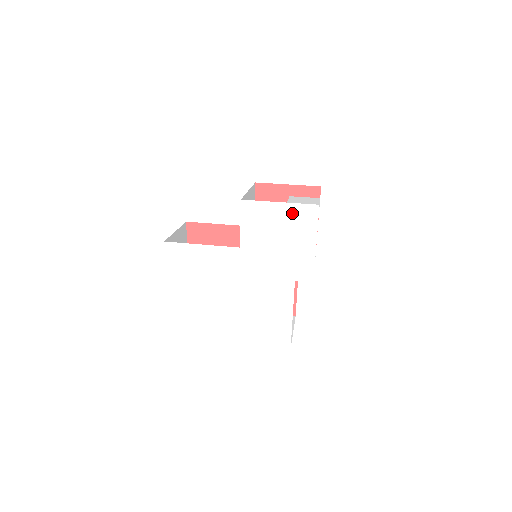
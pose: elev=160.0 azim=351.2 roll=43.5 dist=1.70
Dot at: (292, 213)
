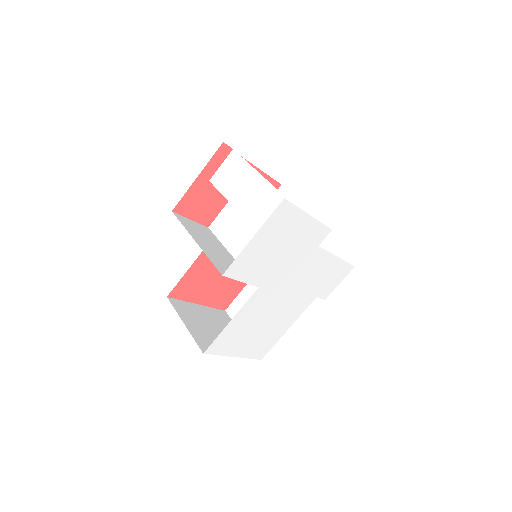
Dot at: (270, 229)
